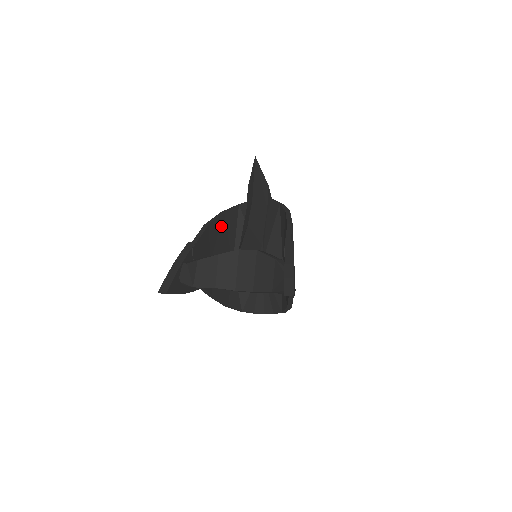
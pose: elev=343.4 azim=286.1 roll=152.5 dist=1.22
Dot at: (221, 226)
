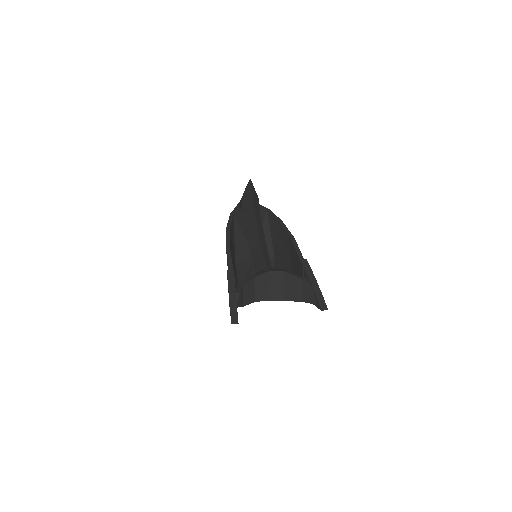
Dot at: (230, 240)
